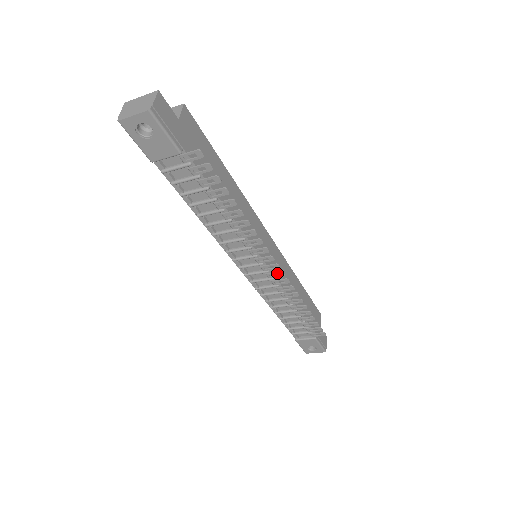
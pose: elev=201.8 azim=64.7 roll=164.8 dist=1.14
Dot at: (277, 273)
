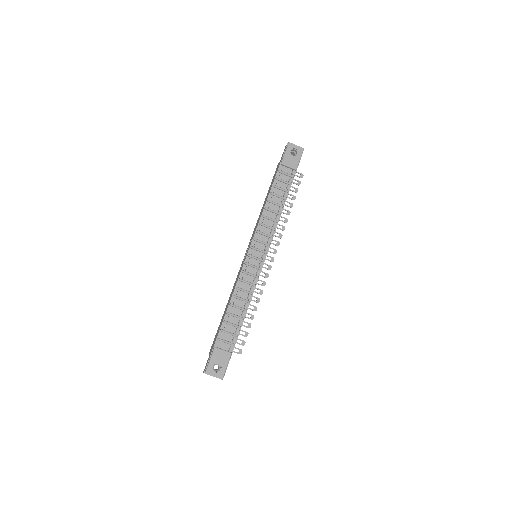
Dot at: (268, 265)
